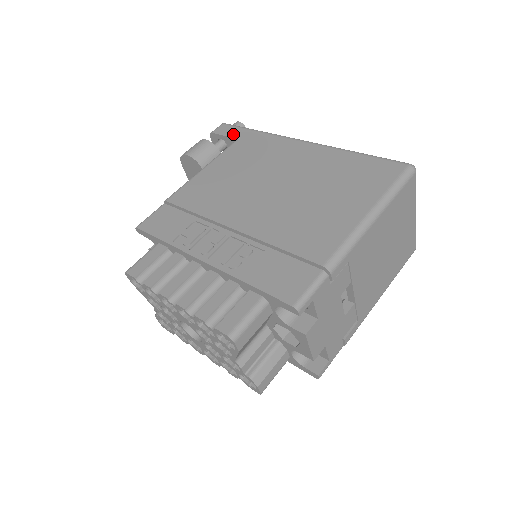
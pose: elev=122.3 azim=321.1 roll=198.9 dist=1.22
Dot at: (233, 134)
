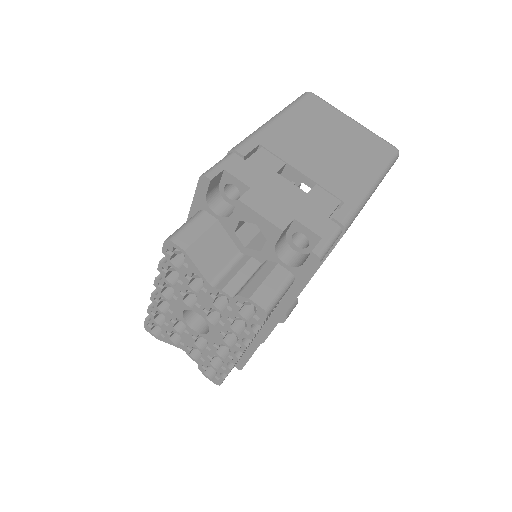
Dot at: occluded
